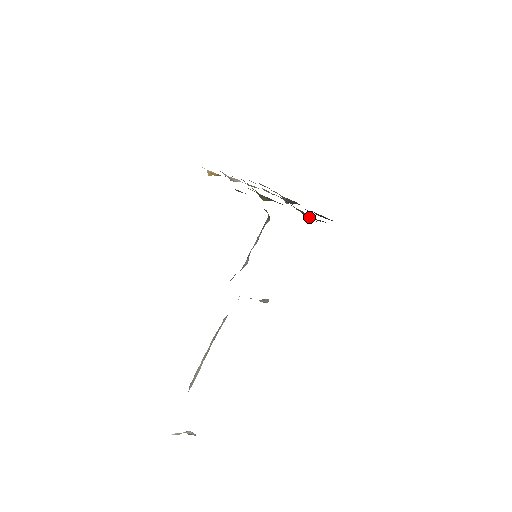
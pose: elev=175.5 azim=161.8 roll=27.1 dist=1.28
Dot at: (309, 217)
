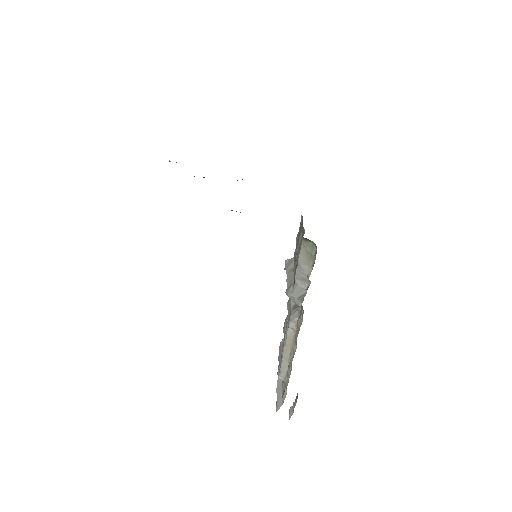
Dot at: occluded
